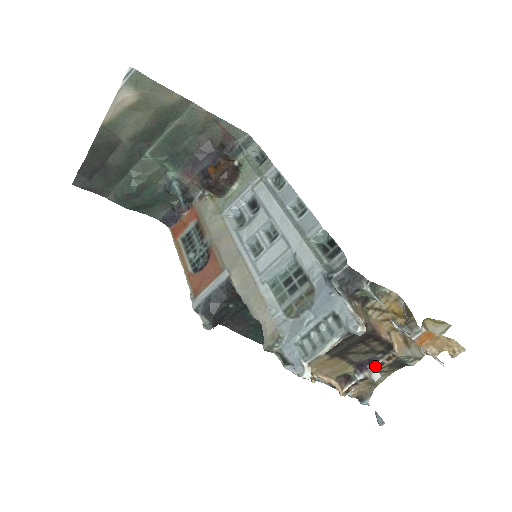
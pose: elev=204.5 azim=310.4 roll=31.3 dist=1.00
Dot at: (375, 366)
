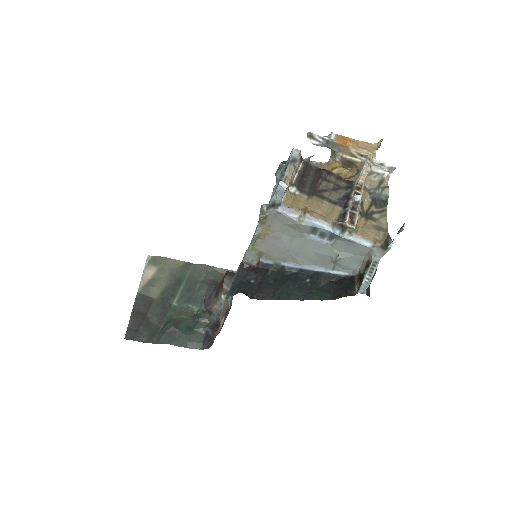
Dot at: (352, 196)
